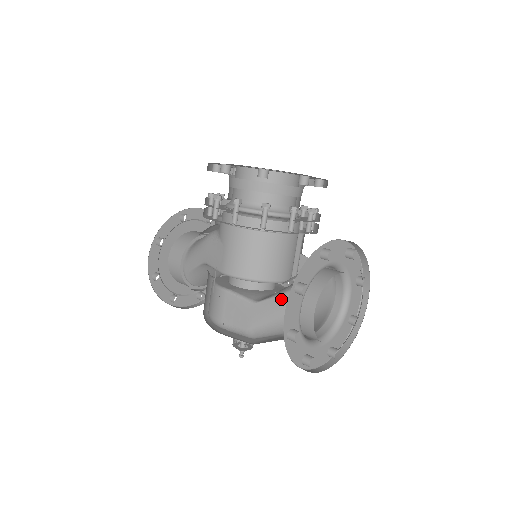
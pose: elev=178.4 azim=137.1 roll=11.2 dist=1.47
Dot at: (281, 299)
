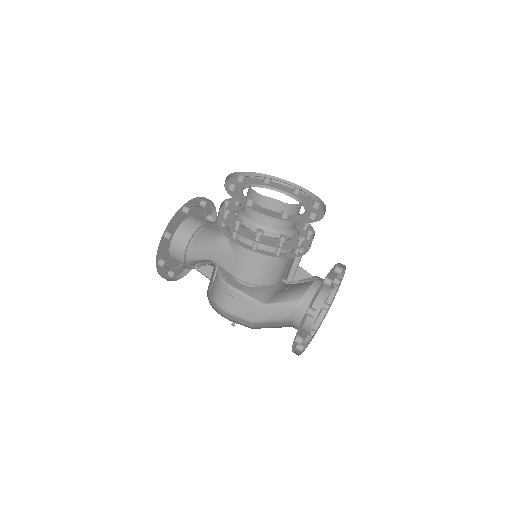
Dot at: (286, 306)
